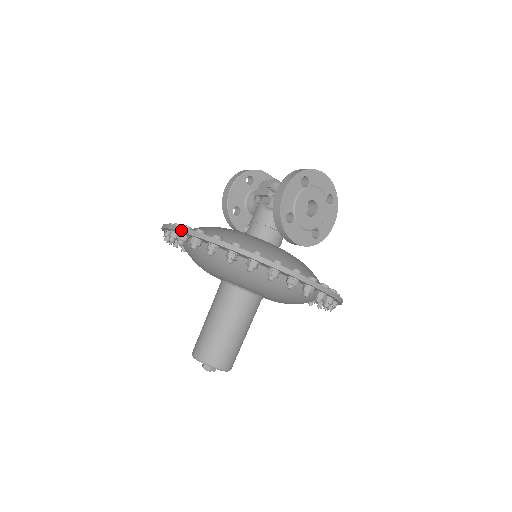
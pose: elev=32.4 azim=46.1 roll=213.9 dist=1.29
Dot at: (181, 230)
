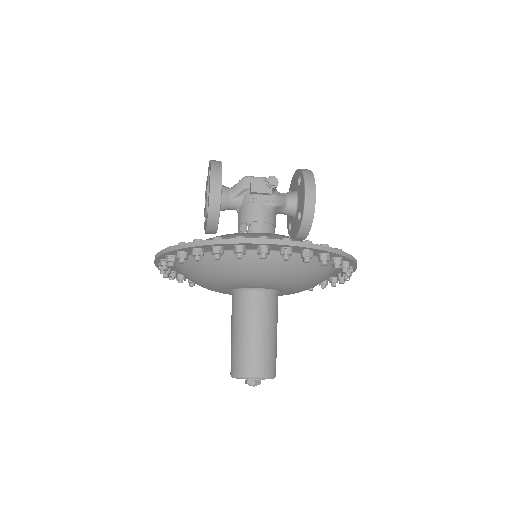
Dot at: (298, 244)
